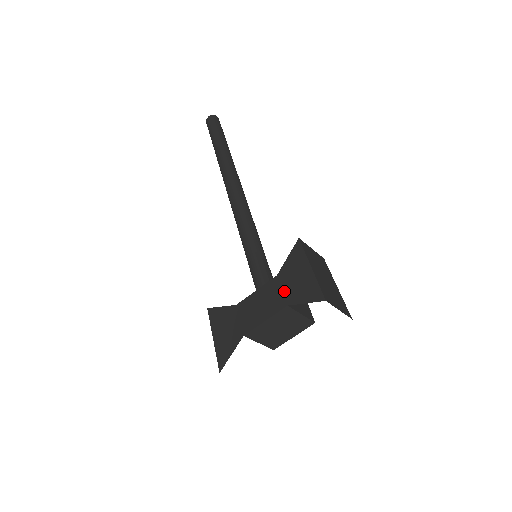
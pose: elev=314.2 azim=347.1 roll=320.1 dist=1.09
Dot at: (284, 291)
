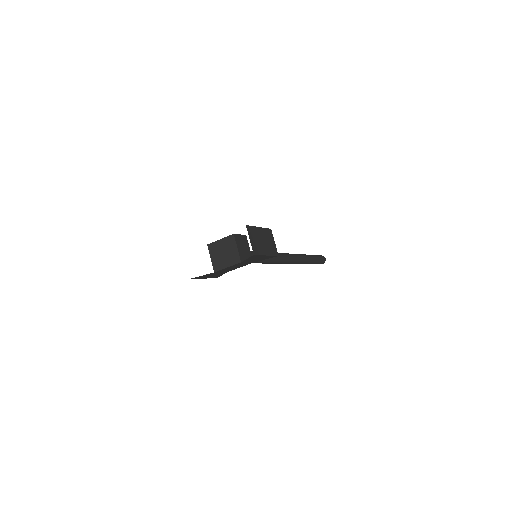
Dot at: (240, 234)
